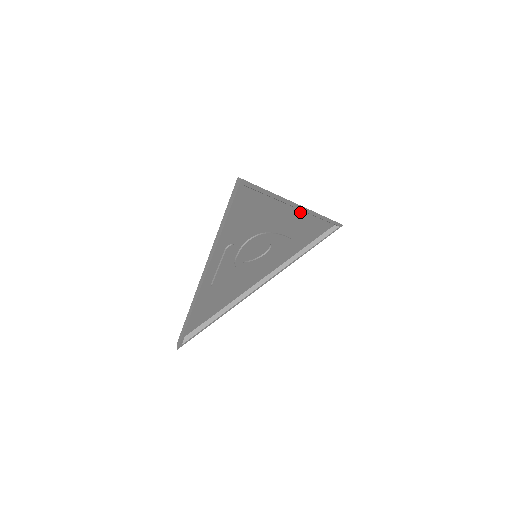
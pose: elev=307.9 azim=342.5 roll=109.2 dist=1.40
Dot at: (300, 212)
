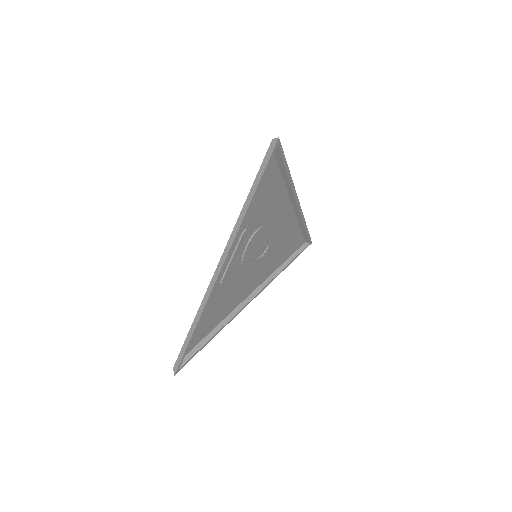
Dot at: (292, 211)
